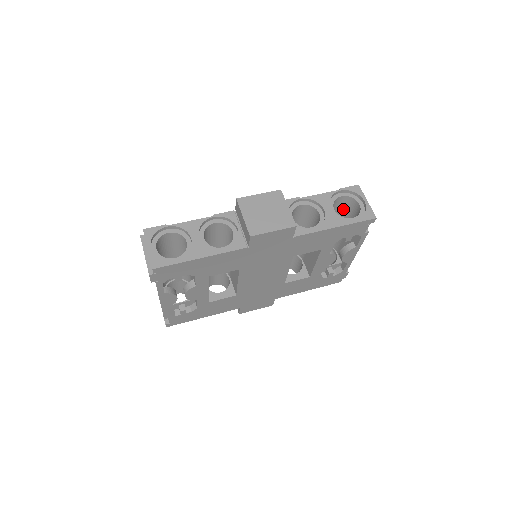
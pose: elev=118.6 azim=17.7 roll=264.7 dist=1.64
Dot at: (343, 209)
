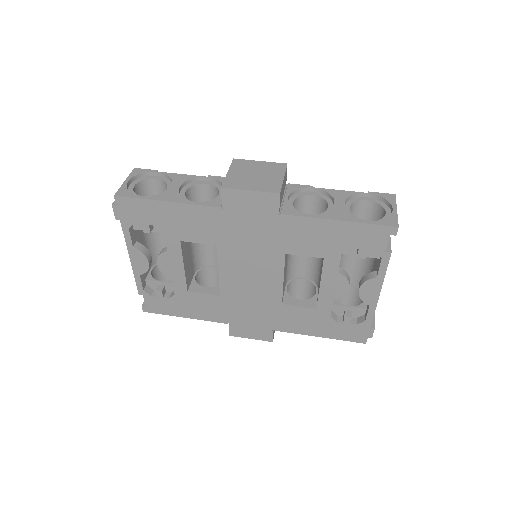
Dot at: occluded
